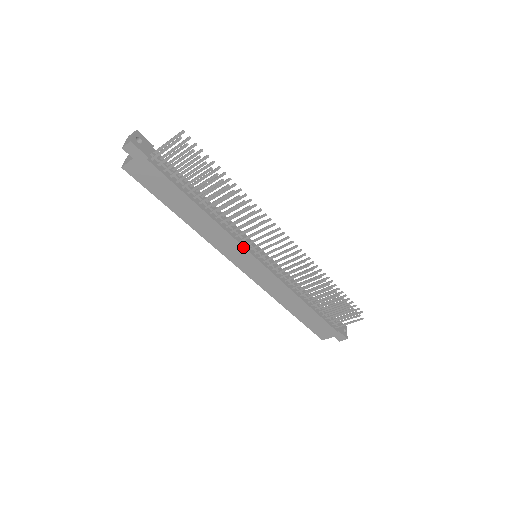
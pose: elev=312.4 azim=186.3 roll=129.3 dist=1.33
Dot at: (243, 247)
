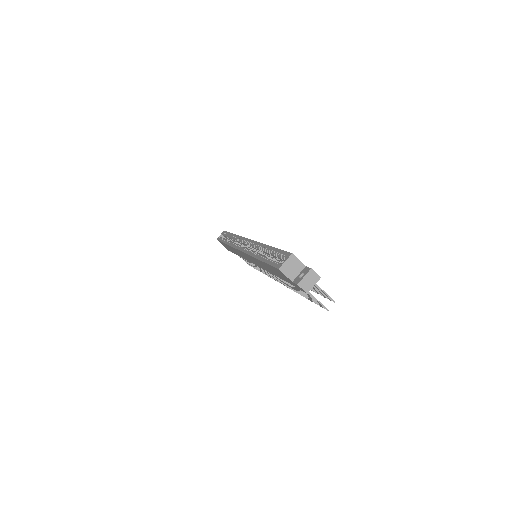
Dot at: occluded
